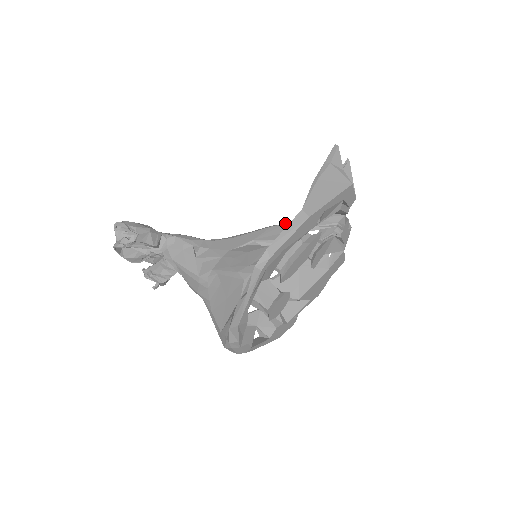
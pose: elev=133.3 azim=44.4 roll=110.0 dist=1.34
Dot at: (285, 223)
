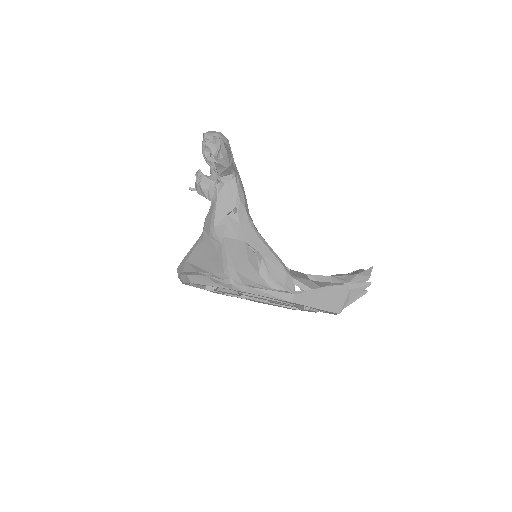
Dot at: (288, 272)
